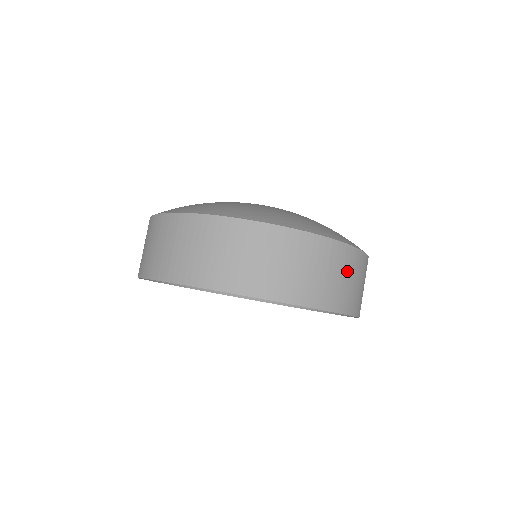
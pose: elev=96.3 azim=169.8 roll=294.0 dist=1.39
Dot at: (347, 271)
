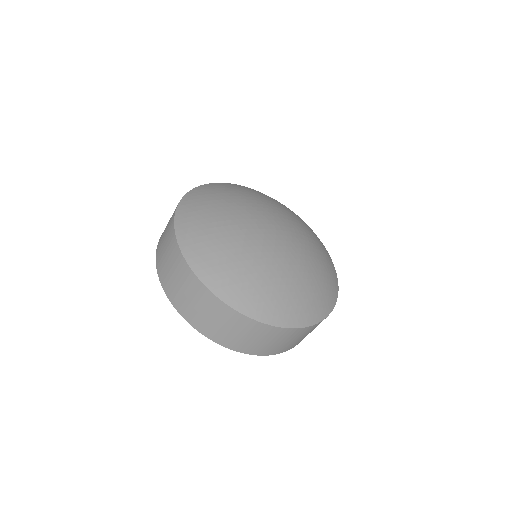
Dot at: (312, 330)
